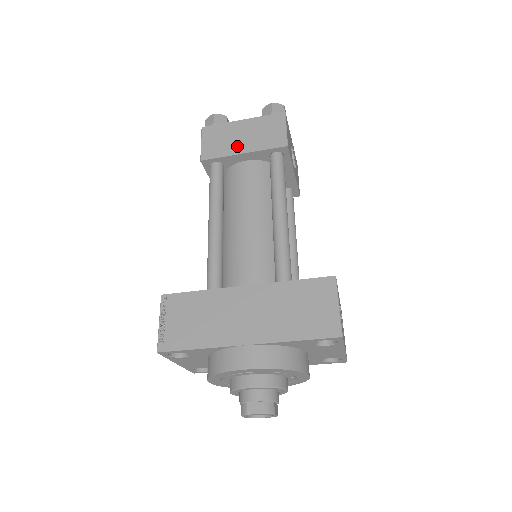
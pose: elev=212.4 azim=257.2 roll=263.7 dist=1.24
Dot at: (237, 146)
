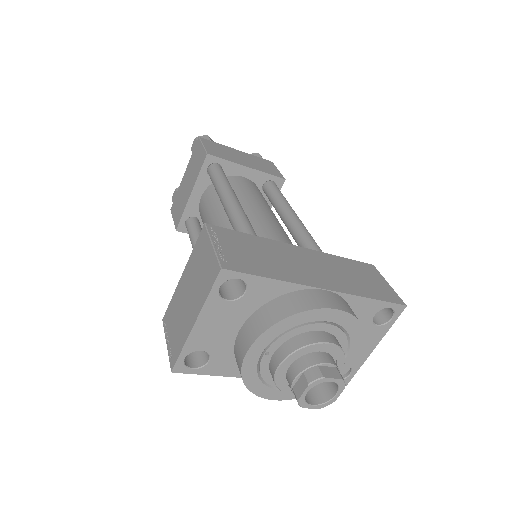
Dot at: (240, 161)
